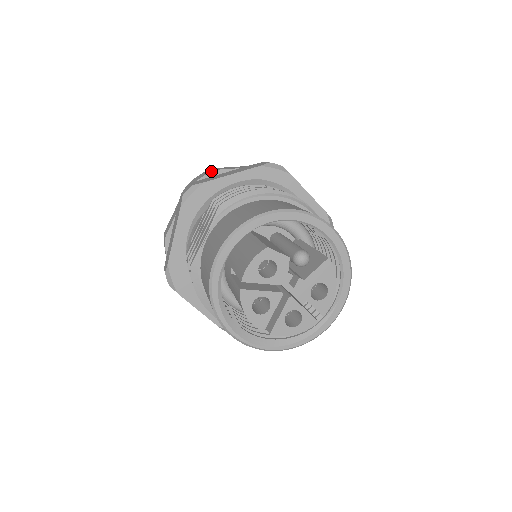
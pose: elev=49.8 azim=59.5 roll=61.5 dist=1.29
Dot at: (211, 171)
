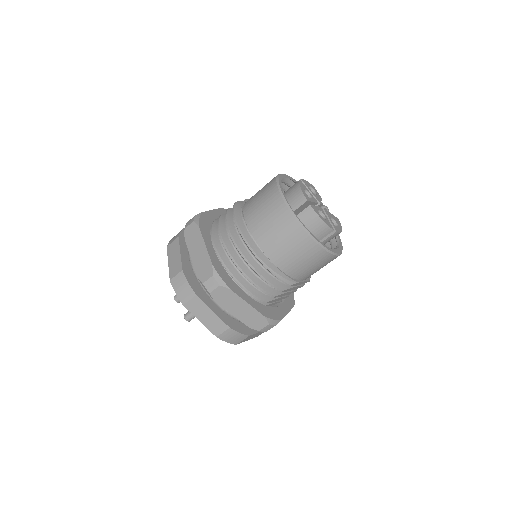
Dot at: occluded
